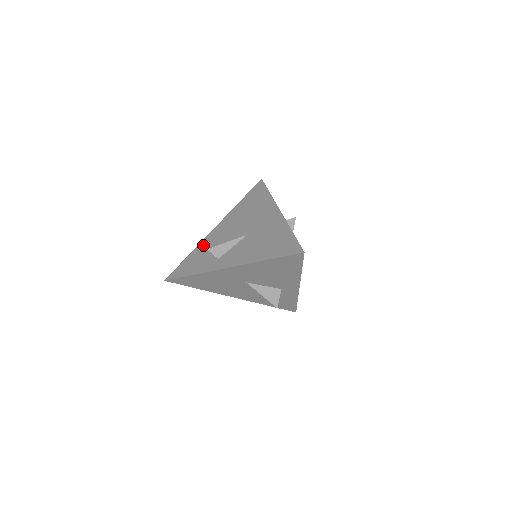
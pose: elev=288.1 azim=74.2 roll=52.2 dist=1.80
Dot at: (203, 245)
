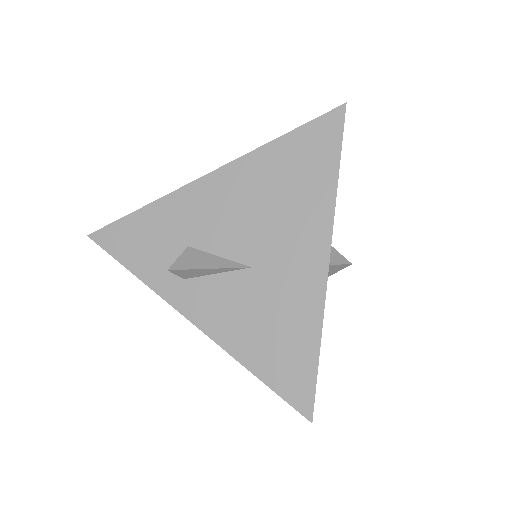
Dot at: (172, 208)
